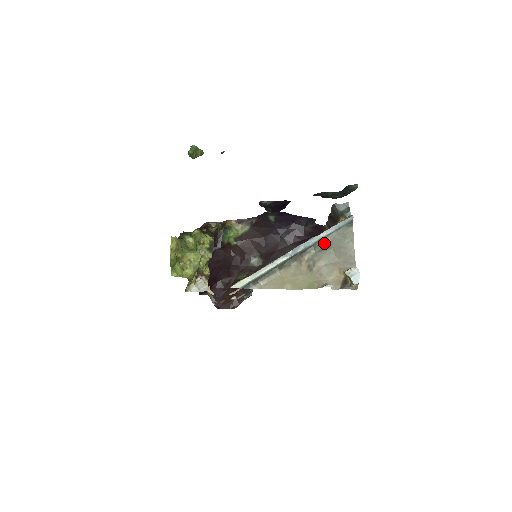
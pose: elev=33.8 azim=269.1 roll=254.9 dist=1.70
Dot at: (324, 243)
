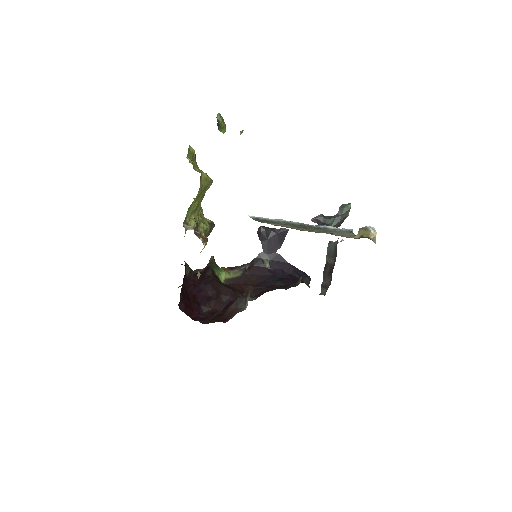
Dot at: occluded
